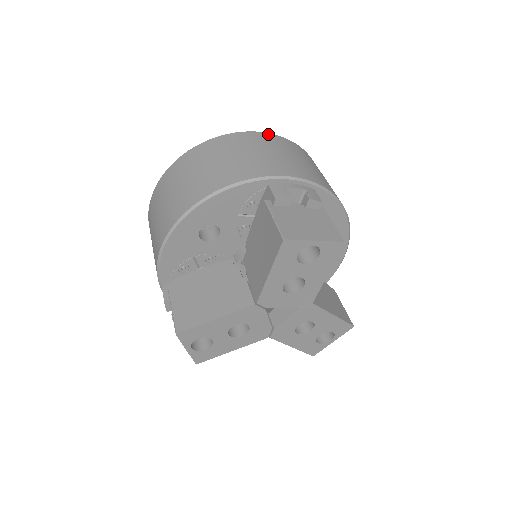
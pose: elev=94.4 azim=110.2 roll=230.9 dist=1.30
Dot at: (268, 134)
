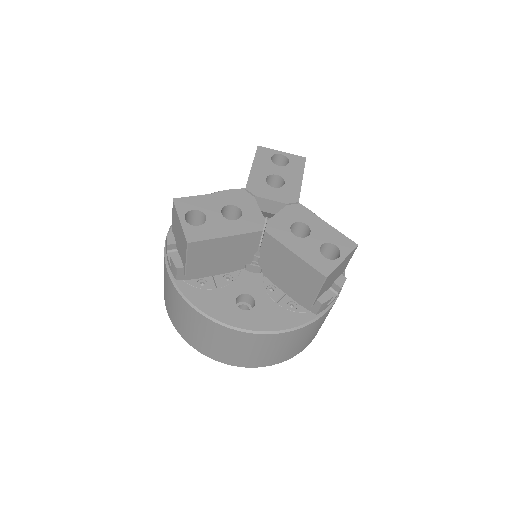
Dot at: occluded
